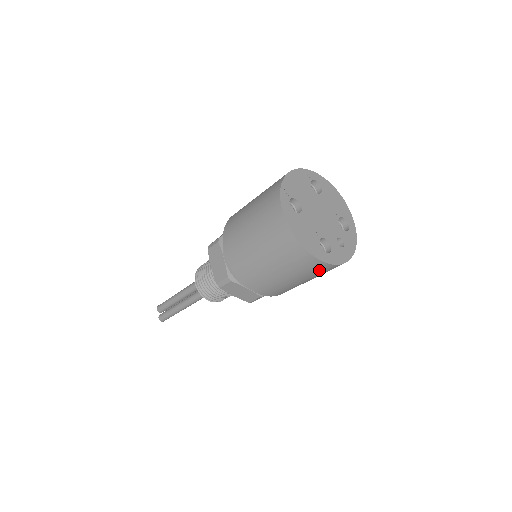
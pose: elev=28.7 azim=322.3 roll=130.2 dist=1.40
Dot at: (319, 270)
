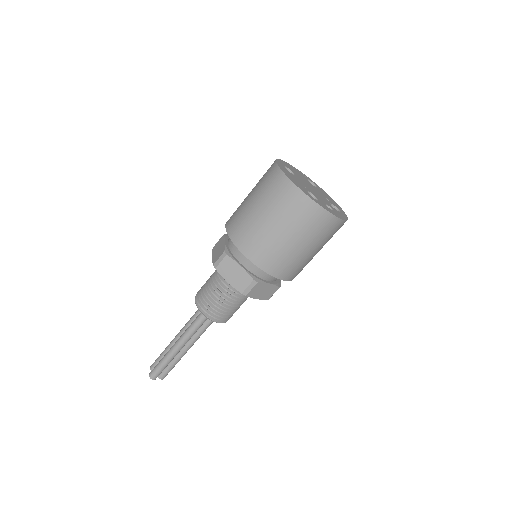
Dot at: (306, 214)
